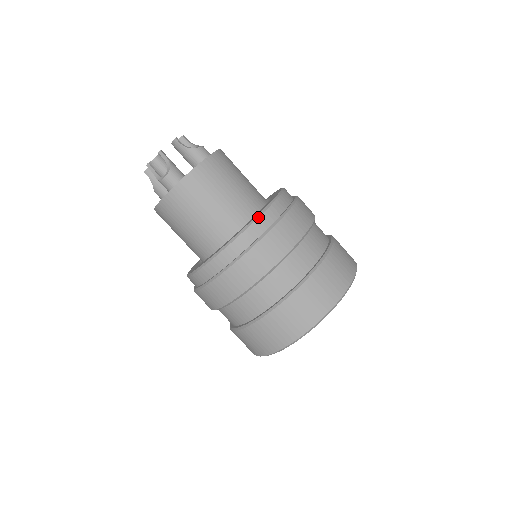
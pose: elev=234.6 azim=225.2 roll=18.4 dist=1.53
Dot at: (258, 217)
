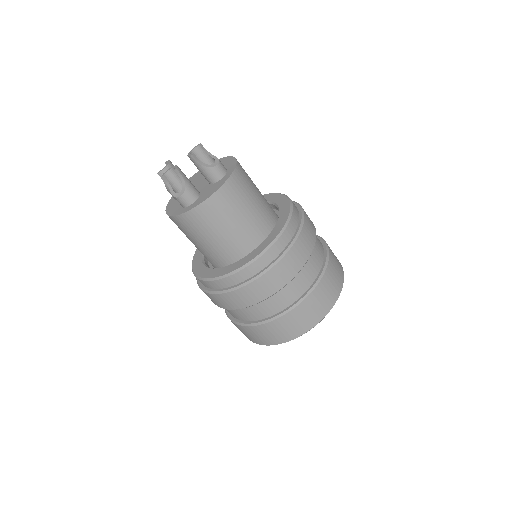
Dot at: (263, 253)
